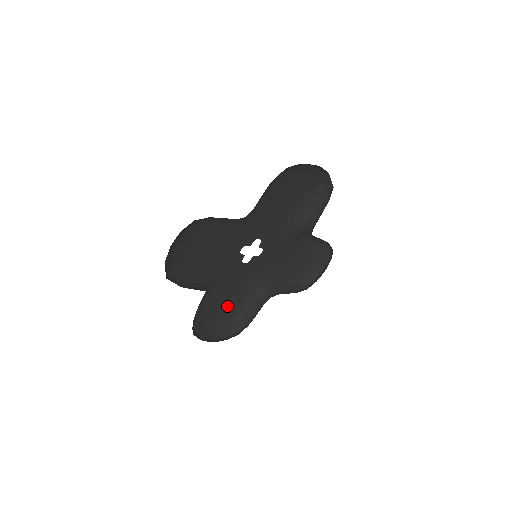
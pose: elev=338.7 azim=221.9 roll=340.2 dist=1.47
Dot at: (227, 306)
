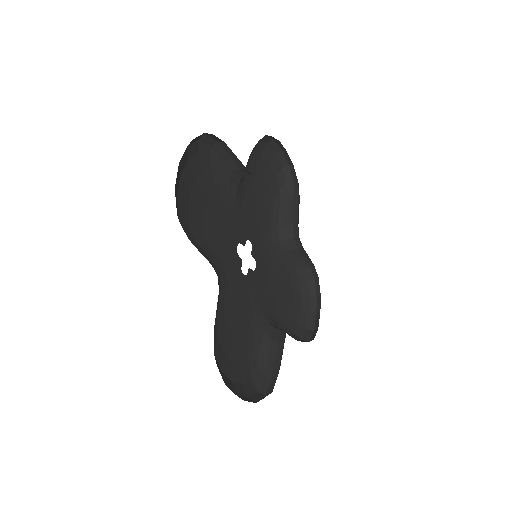
Dot at: (287, 288)
